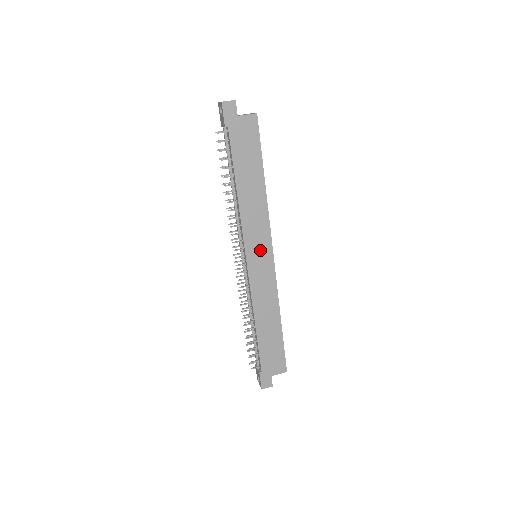
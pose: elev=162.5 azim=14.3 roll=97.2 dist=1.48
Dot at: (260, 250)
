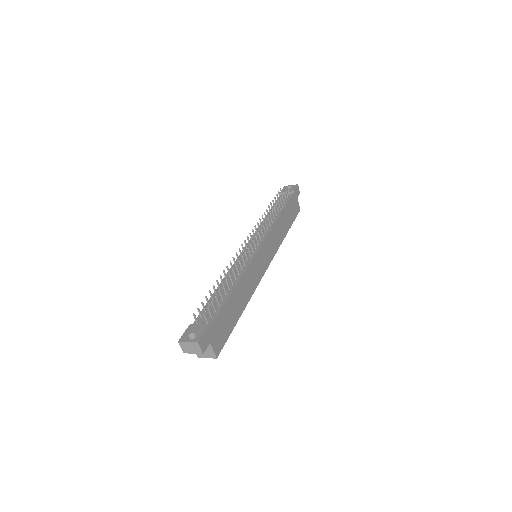
Dot at: (267, 253)
